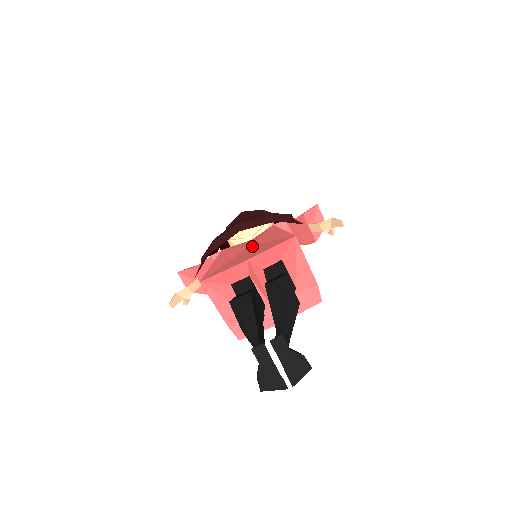
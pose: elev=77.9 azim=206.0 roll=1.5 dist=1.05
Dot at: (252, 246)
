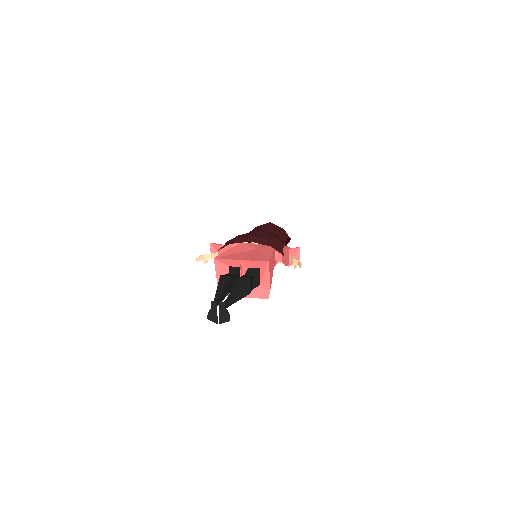
Dot at: (255, 251)
